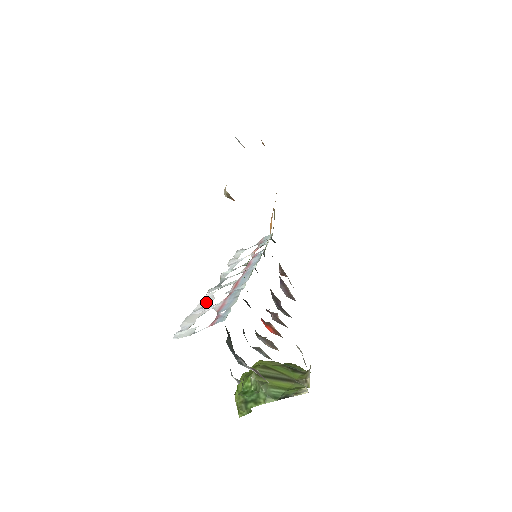
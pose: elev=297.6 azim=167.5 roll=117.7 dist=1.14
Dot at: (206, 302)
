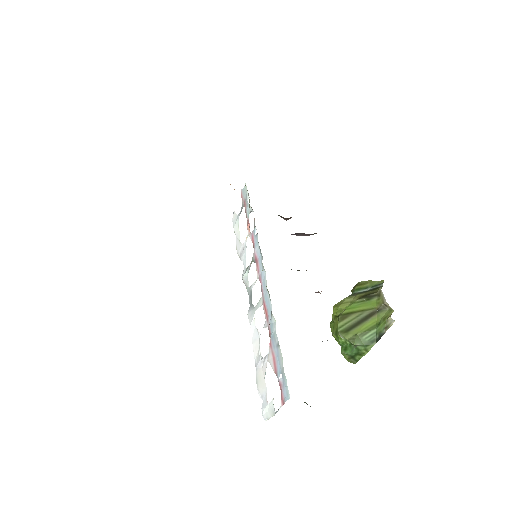
Dot at: (257, 344)
